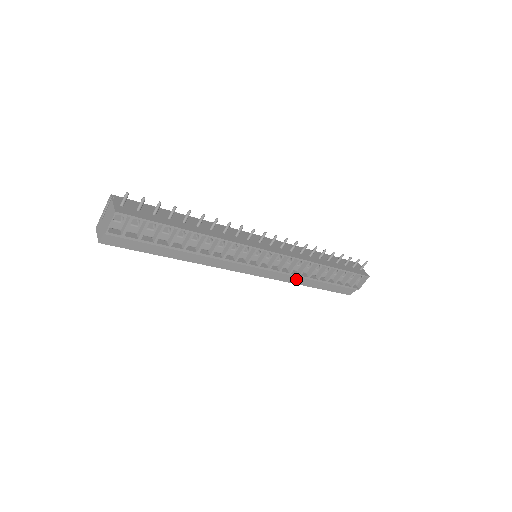
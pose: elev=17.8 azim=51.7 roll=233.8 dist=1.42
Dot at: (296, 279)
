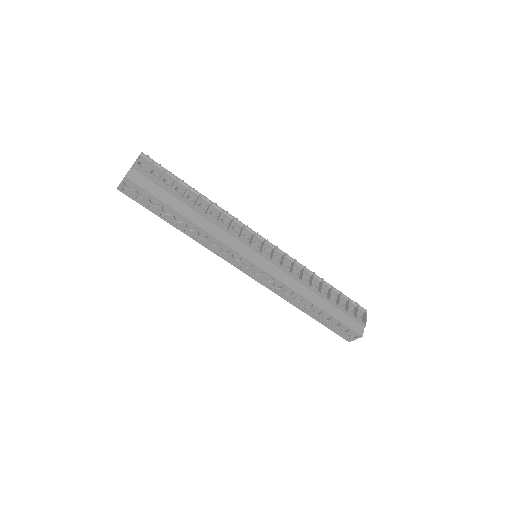
Dot at: (301, 289)
